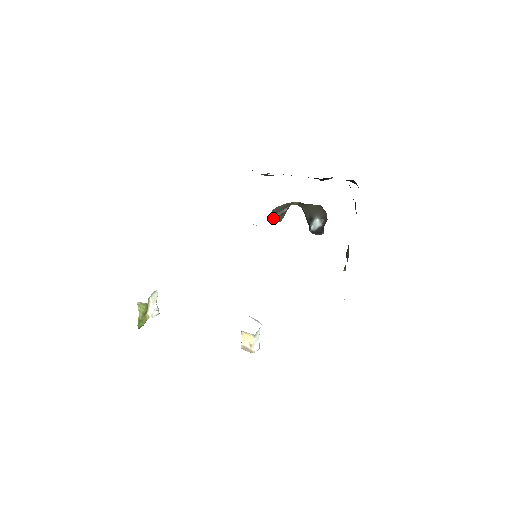
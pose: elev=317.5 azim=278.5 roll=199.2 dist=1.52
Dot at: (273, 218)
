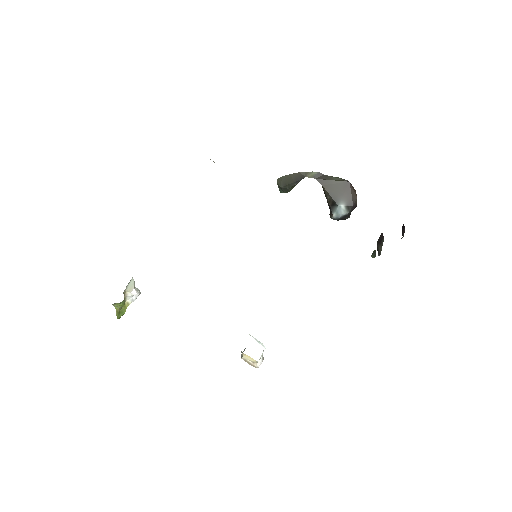
Dot at: (278, 187)
